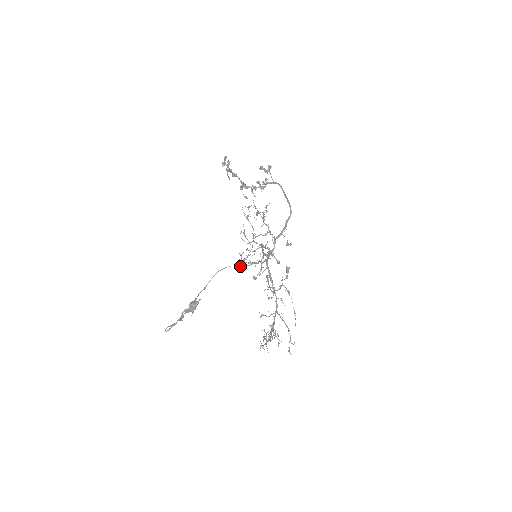
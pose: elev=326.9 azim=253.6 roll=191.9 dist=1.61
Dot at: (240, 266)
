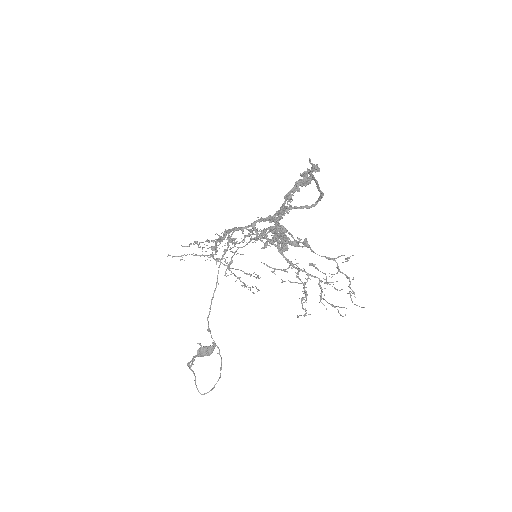
Dot at: occluded
